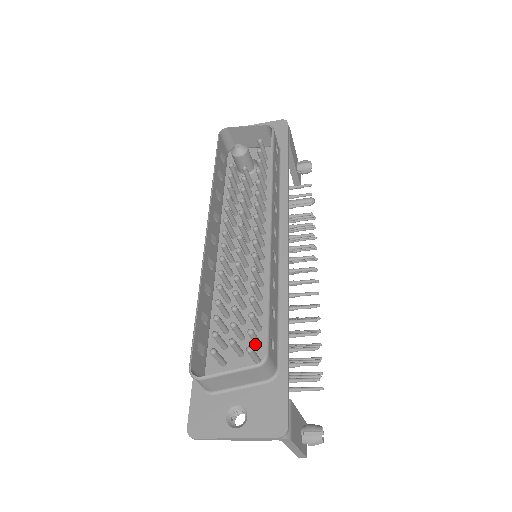
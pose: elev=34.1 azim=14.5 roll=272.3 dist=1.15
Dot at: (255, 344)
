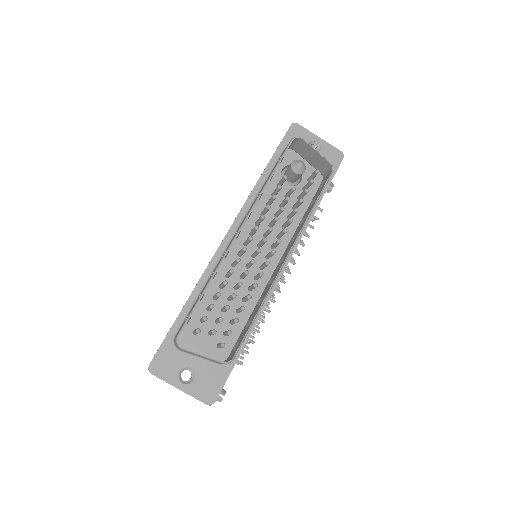
Dot at: (224, 335)
